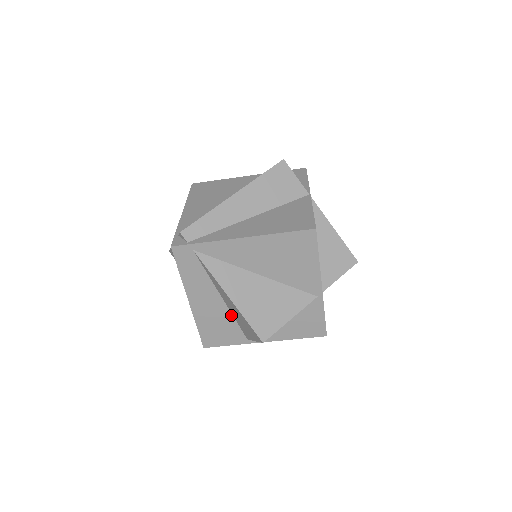
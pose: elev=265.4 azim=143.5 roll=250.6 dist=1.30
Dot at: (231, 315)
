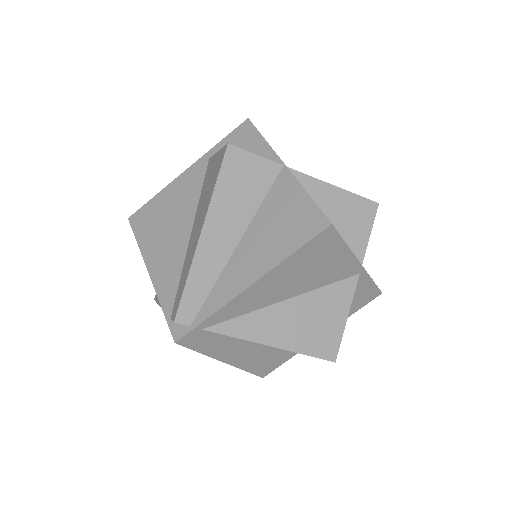
Dot at: occluded
